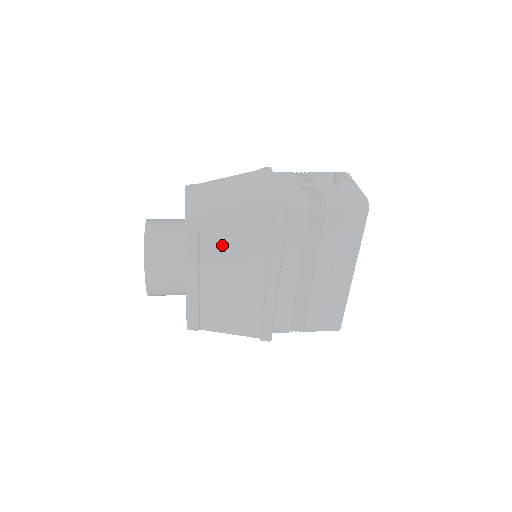
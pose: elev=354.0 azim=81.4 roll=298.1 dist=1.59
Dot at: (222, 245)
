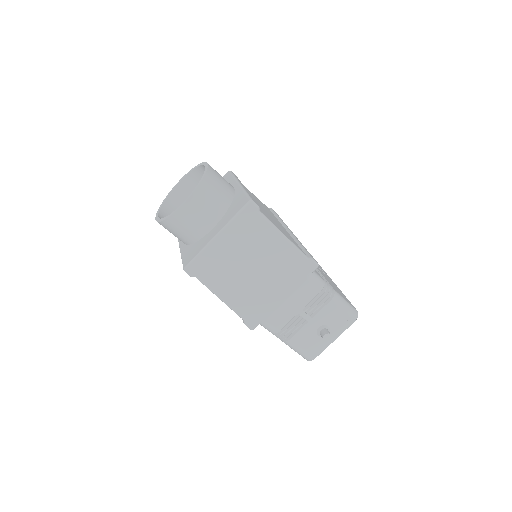
Dot at: (251, 194)
